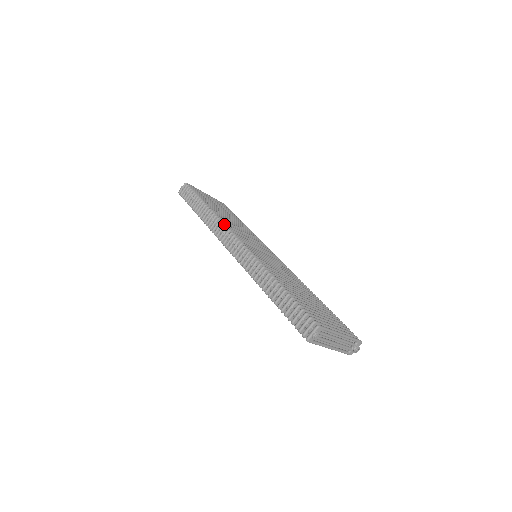
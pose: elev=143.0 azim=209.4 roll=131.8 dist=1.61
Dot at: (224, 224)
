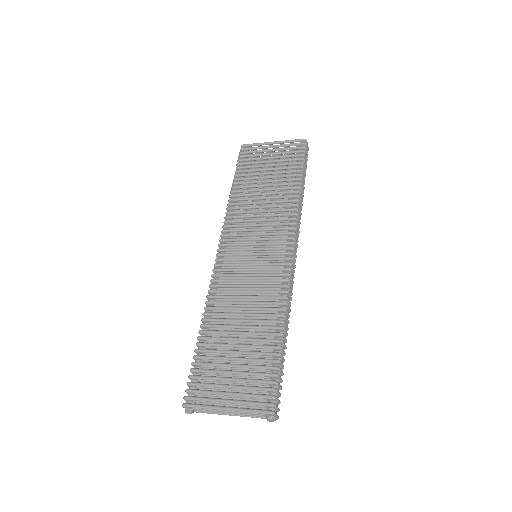
Dot at: (226, 222)
